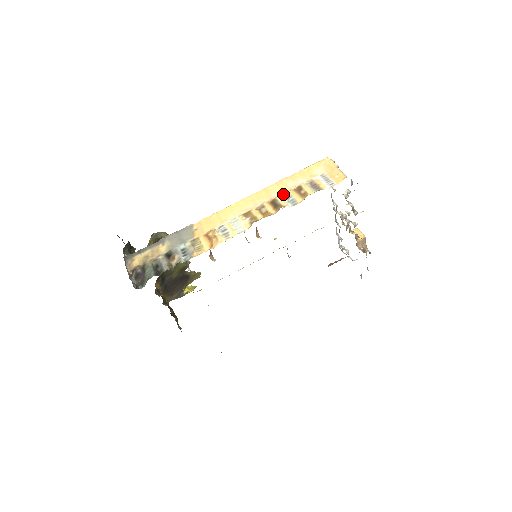
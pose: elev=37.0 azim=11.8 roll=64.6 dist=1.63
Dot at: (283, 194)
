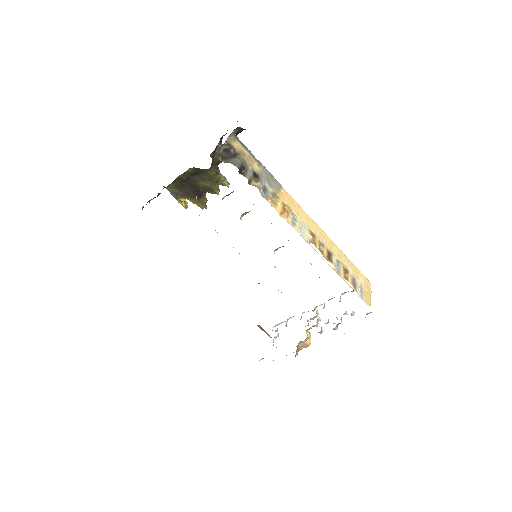
Dot at: (337, 259)
